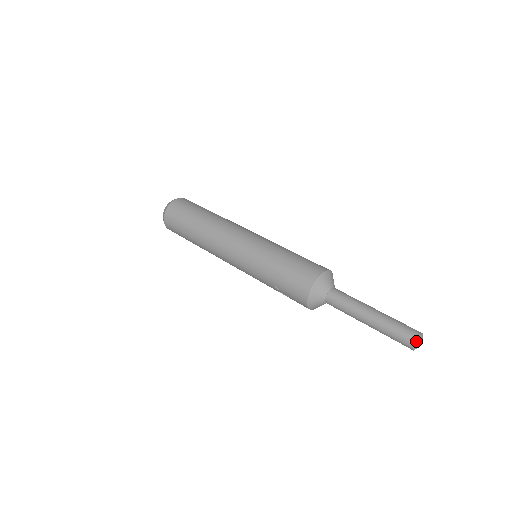
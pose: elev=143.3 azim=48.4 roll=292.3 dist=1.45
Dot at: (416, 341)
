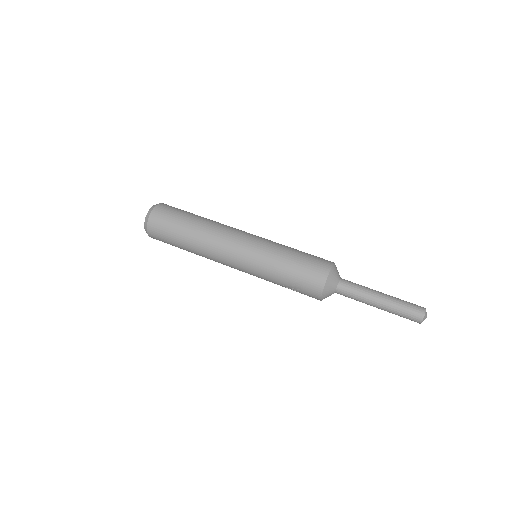
Dot at: (425, 314)
